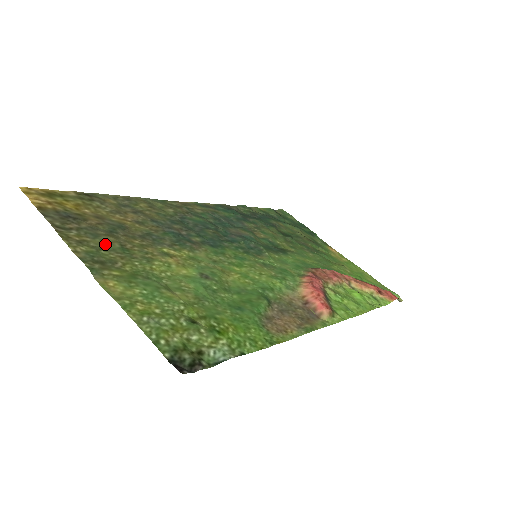
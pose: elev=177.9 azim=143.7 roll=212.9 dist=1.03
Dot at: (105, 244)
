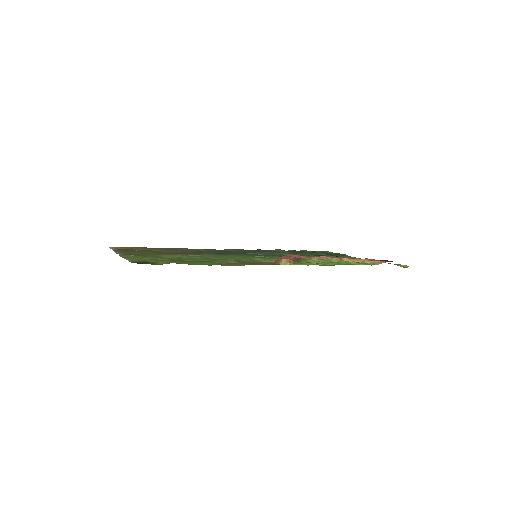
Dot at: (139, 253)
